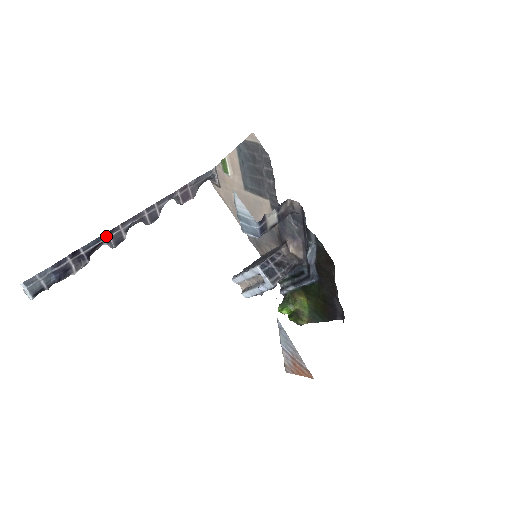
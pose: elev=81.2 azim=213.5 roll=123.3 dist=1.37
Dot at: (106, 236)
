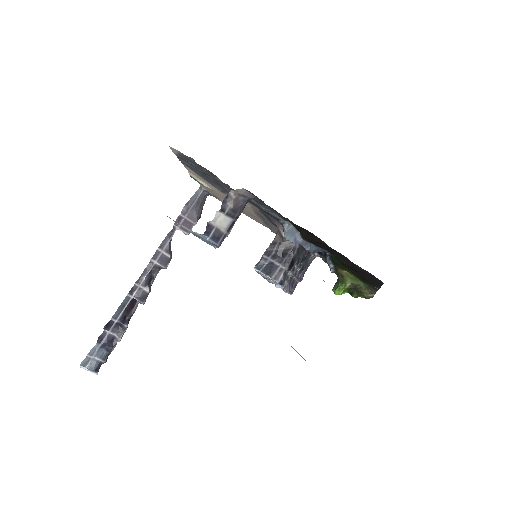
Dot at: (129, 298)
